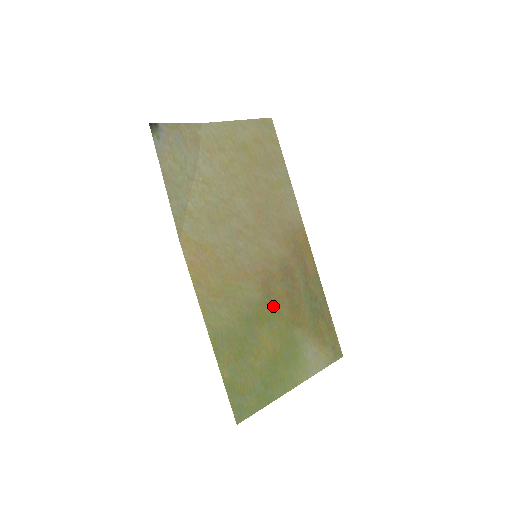
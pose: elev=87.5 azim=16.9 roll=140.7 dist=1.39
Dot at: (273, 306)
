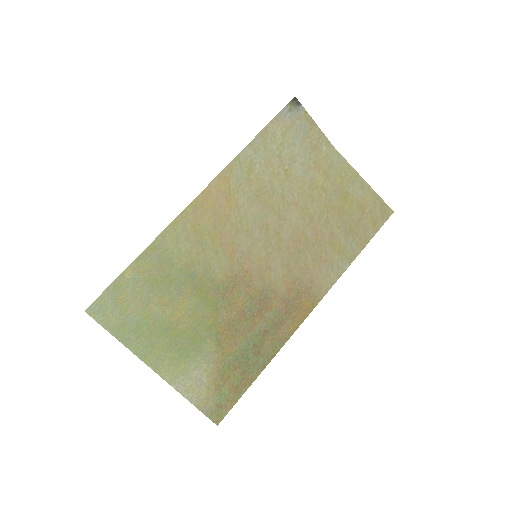
Dot at: (220, 300)
